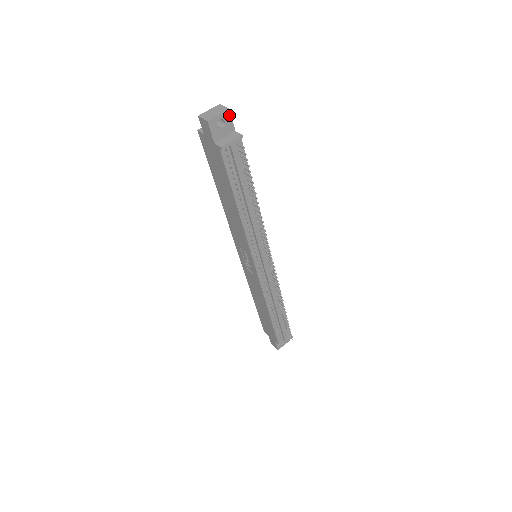
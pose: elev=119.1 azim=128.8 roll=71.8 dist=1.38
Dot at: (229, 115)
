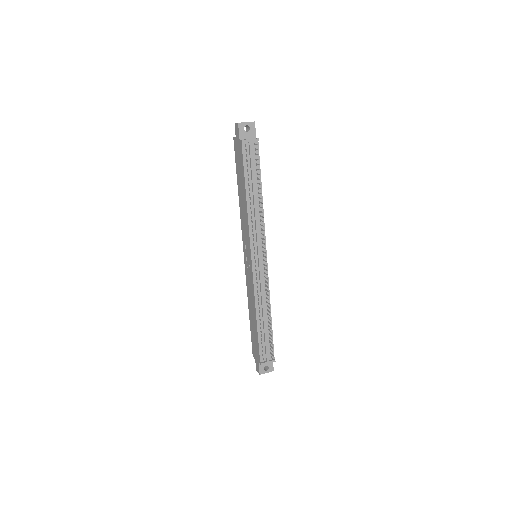
Dot at: (254, 125)
